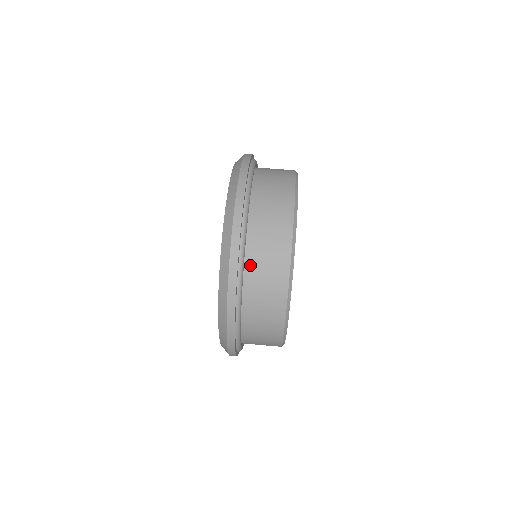
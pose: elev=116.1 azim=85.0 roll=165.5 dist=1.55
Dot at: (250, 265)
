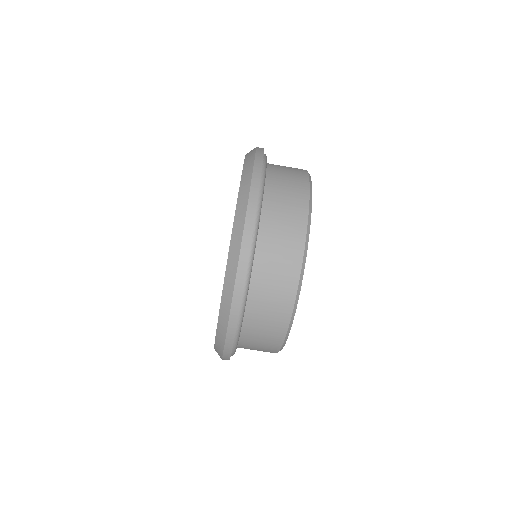
Dot at: (247, 329)
